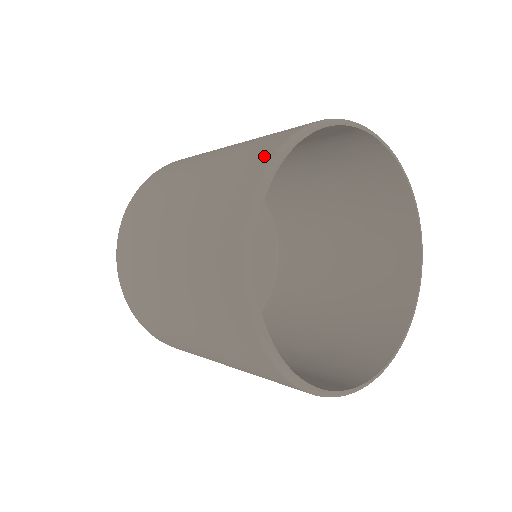
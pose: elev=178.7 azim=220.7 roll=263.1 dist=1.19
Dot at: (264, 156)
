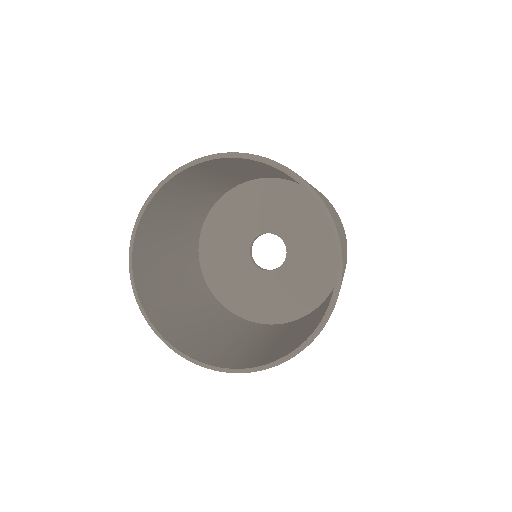
Dot at: occluded
